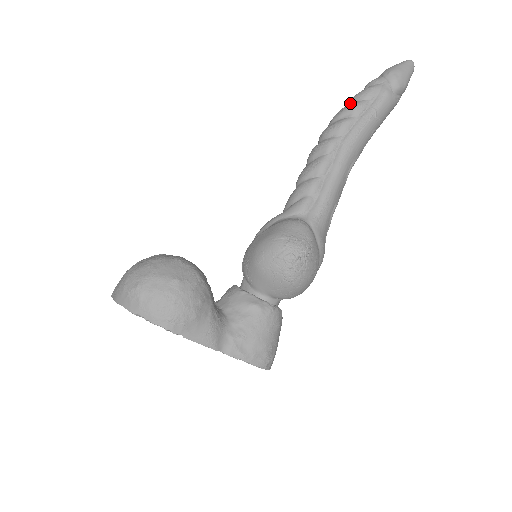
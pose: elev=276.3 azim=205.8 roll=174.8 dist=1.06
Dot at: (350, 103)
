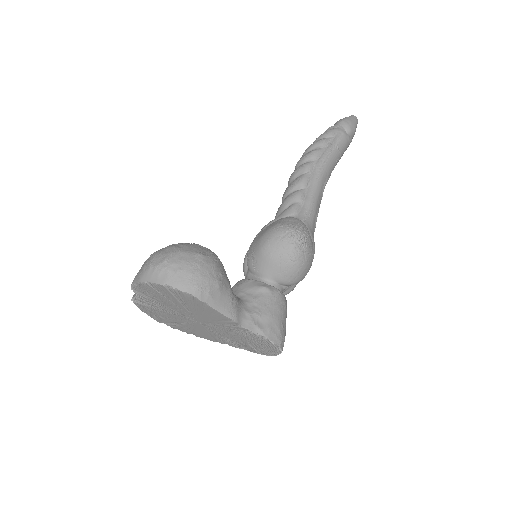
Dot at: (316, 141)
